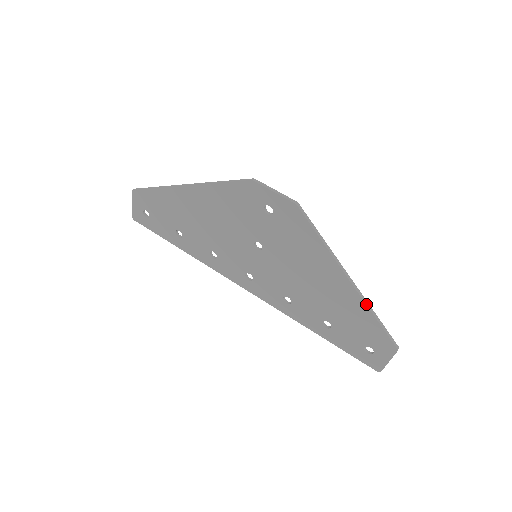
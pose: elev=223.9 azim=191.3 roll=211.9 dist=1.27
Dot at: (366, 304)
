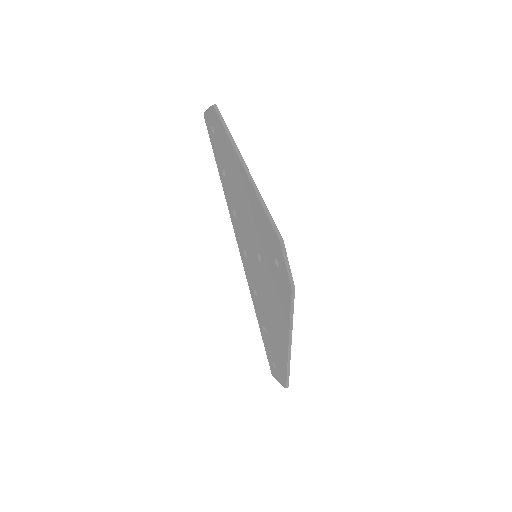
Dot at: (288, 361)
